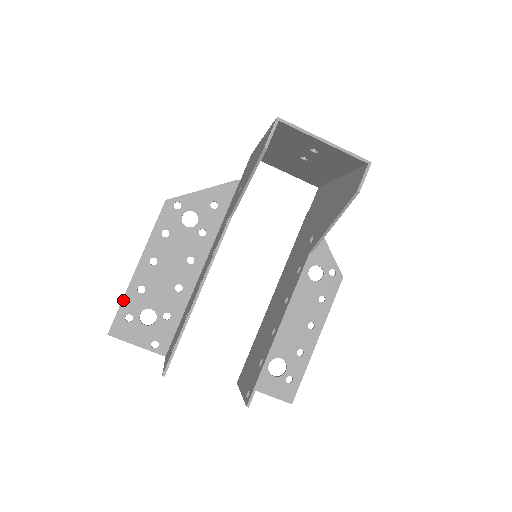
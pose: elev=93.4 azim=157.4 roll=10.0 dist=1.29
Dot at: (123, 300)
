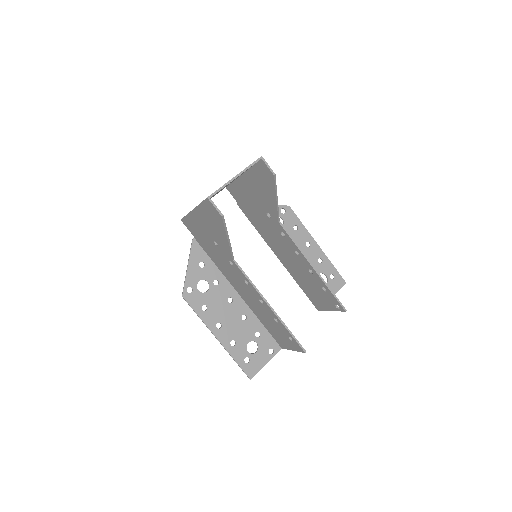
Dot at: (234, 359)
